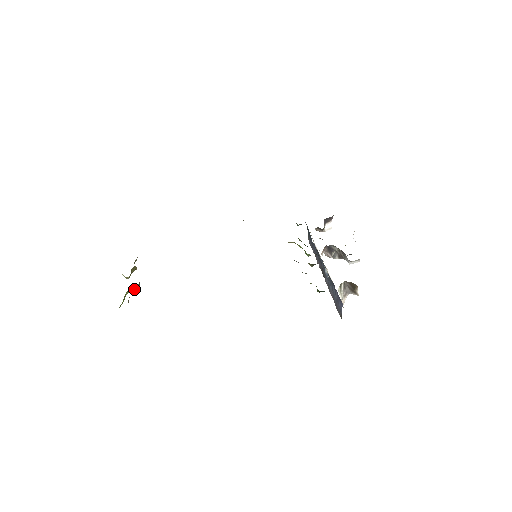
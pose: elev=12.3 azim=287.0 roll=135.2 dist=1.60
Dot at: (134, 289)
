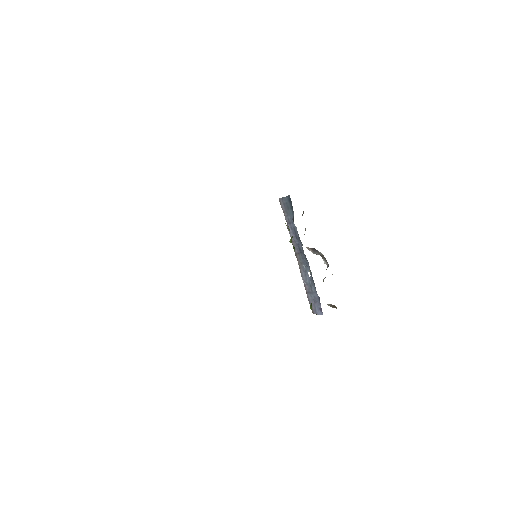
Dot at: occluded
